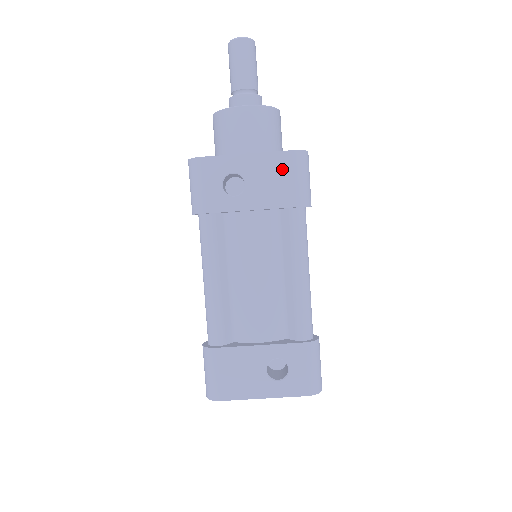
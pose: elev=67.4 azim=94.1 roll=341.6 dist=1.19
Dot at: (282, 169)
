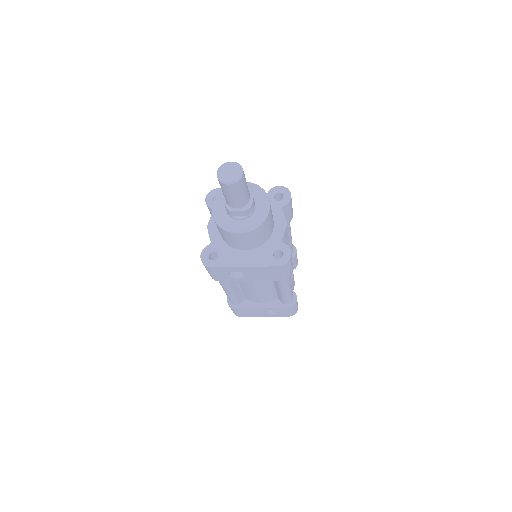
Dot at: (271, 271)
